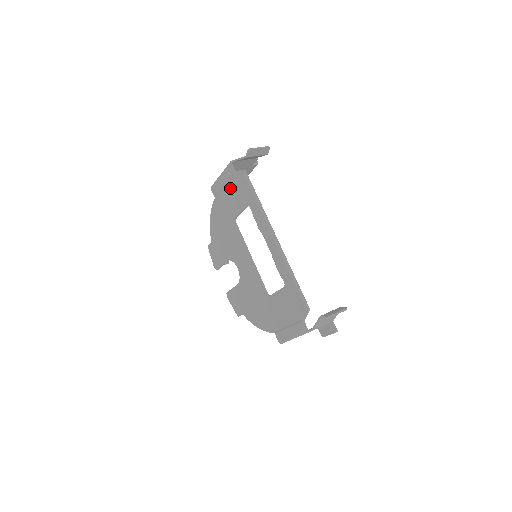
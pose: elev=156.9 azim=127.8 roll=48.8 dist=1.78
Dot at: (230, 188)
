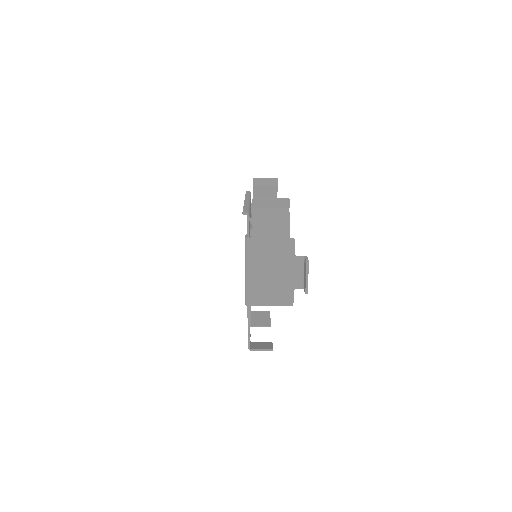
Dot at: occluded
